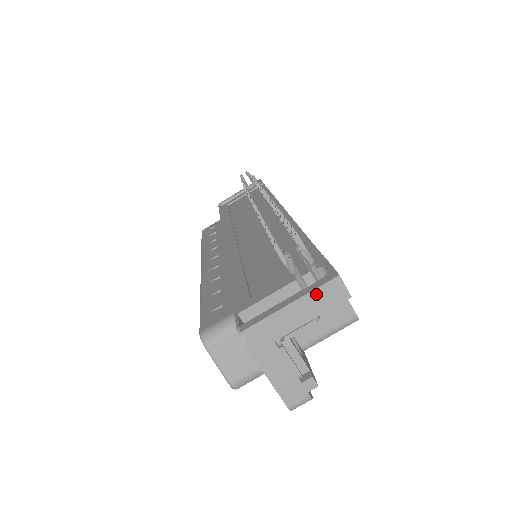
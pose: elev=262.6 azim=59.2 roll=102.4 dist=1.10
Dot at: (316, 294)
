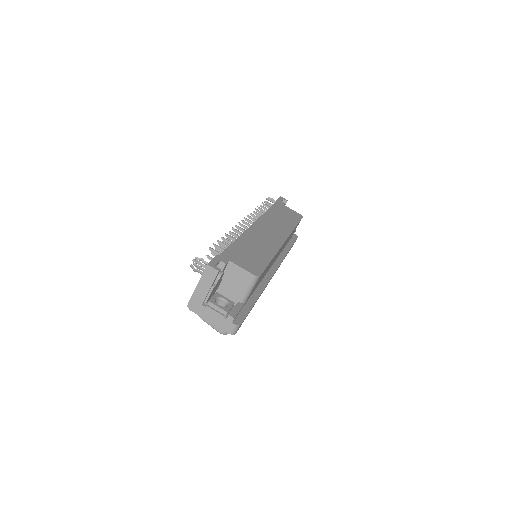
Dot at: (204, 277)
